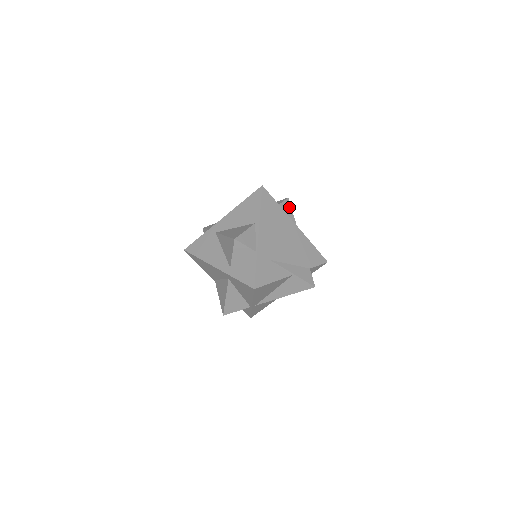
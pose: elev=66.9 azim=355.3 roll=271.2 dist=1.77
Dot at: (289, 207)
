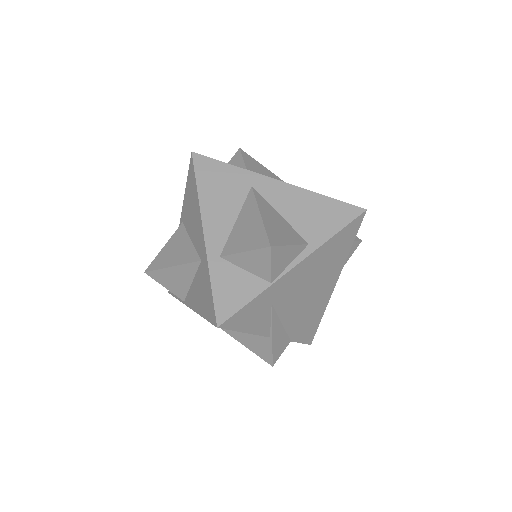
Dot at: (351, 252)
